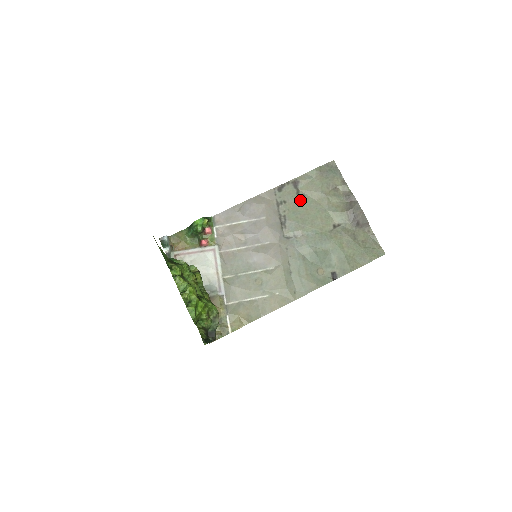
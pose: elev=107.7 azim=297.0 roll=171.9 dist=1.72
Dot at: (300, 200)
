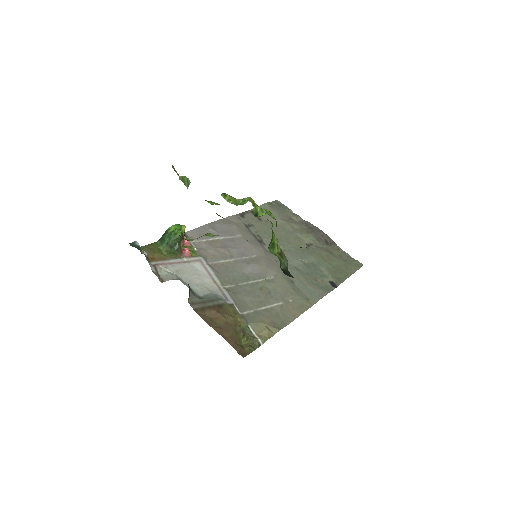
Dot at: (265, 225)
